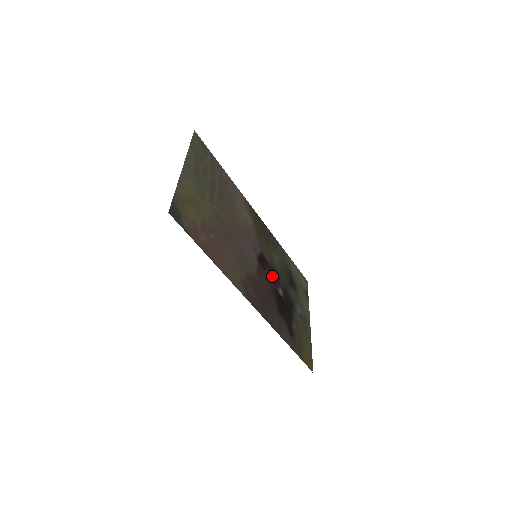
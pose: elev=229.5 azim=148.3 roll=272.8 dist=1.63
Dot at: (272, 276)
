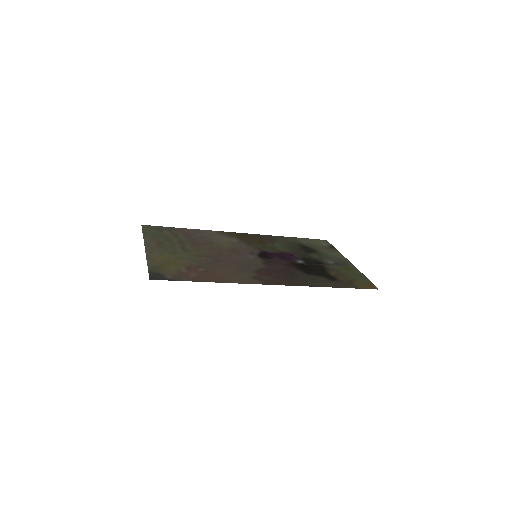
Dot at: (283, 258)
